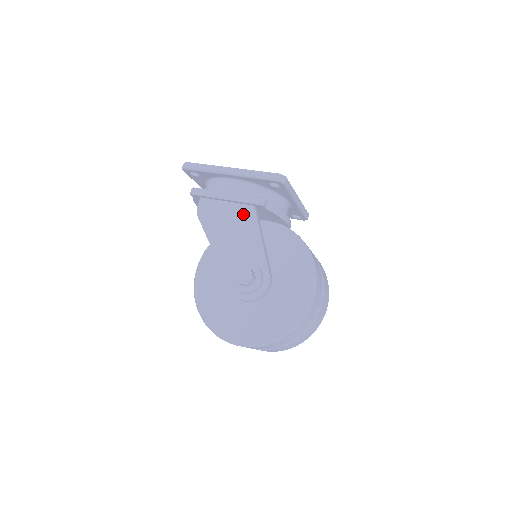
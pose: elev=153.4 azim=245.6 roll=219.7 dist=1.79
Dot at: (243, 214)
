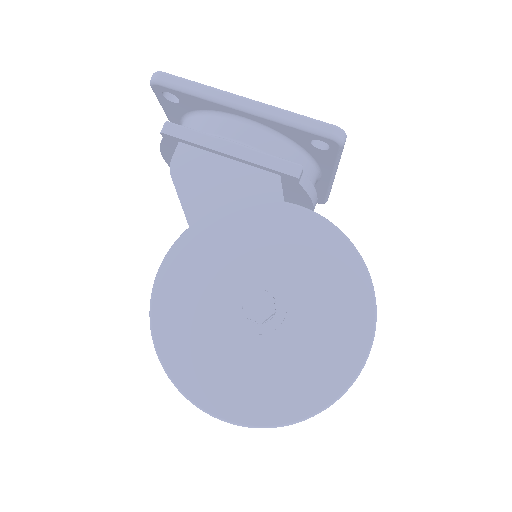
Dot at: (258, 187)
